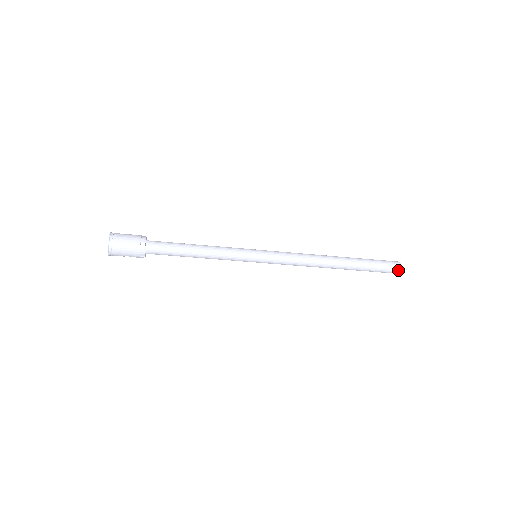
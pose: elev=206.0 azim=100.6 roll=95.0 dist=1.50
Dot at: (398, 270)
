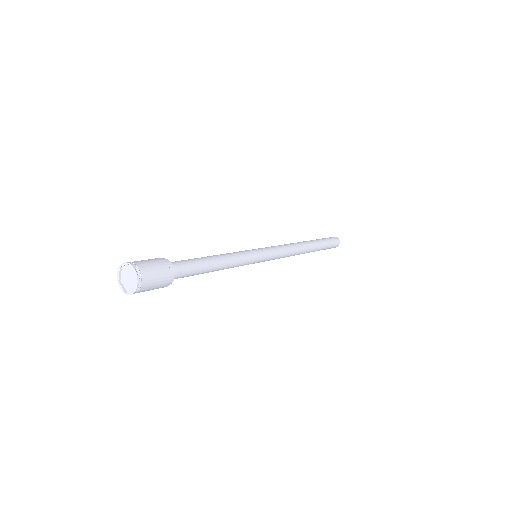
Dot at: (338, 245)
